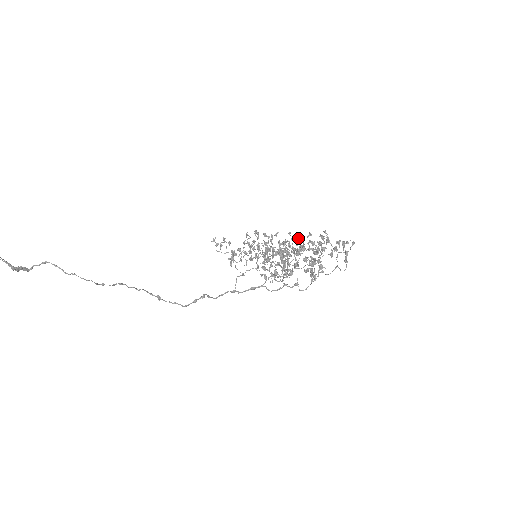
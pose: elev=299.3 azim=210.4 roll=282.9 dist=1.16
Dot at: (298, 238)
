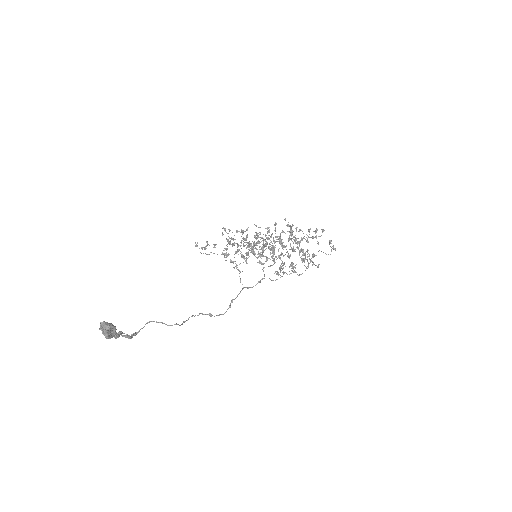
Dot at: occluded
